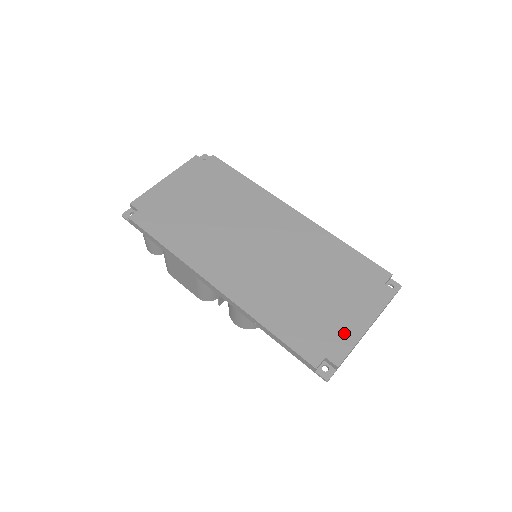
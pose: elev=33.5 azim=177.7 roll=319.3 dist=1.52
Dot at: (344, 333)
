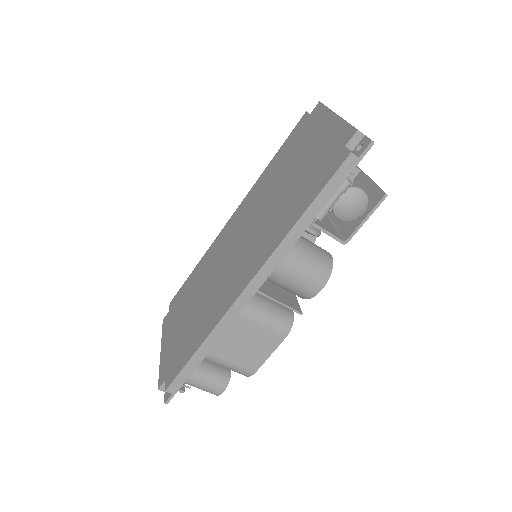
Dot at: (332, 136)
